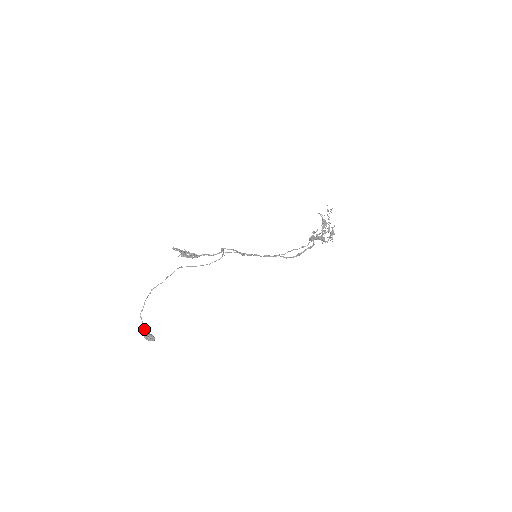
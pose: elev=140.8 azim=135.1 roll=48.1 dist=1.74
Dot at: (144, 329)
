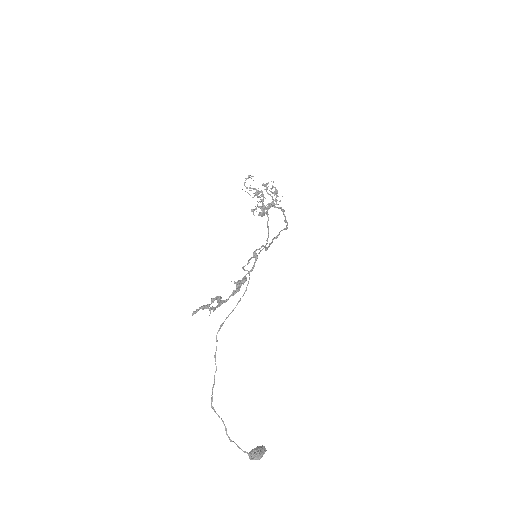
Dot at: (244, 452)
